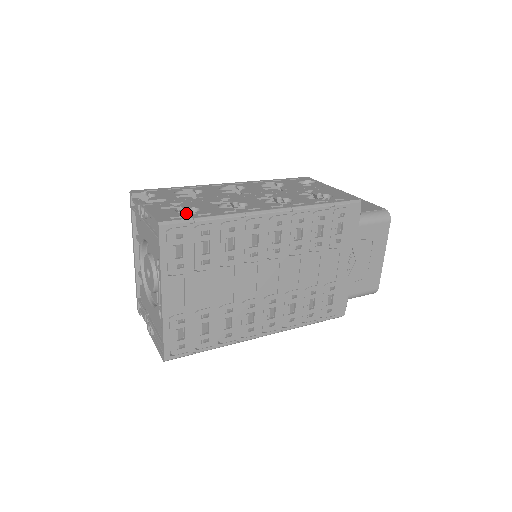
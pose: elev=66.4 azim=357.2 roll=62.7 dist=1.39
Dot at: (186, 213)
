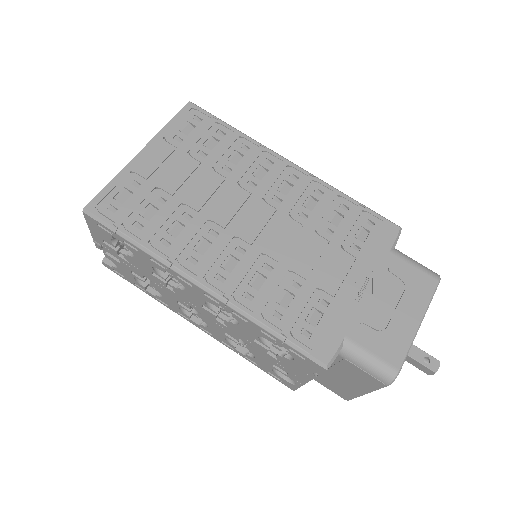
Dot at: occluded
